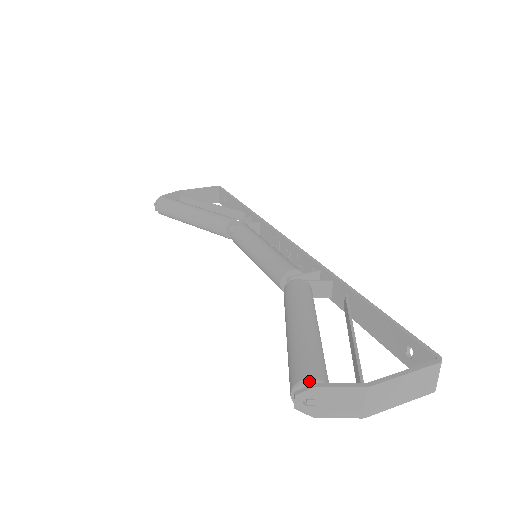
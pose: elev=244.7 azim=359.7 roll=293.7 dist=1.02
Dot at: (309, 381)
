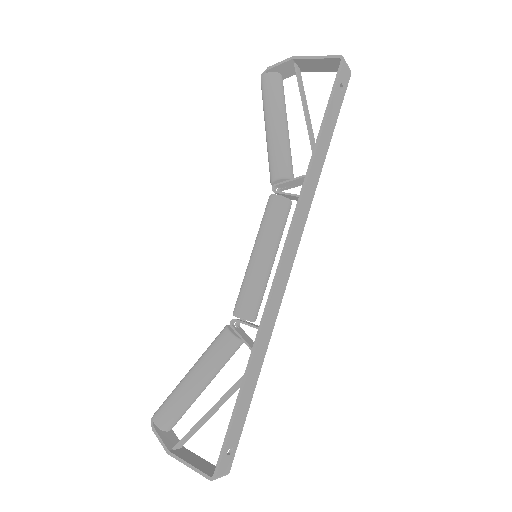
Dot at: (154, 423)
